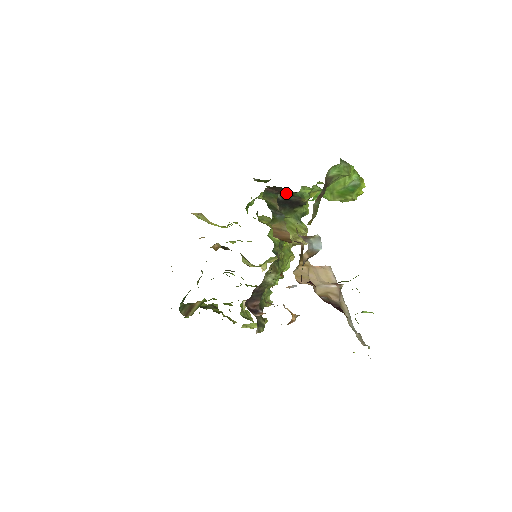
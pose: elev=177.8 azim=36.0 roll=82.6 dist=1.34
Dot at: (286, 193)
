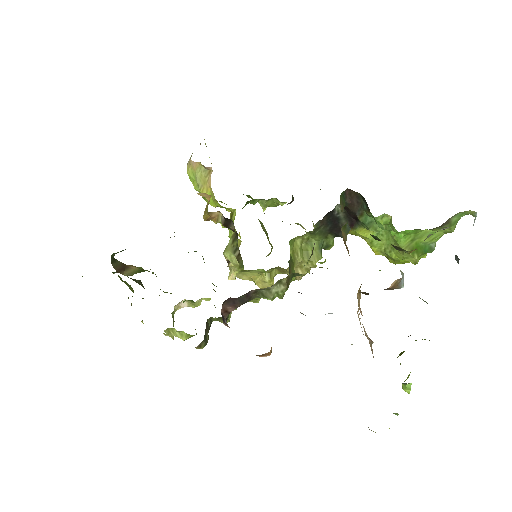
Dot at: (353, 210)
